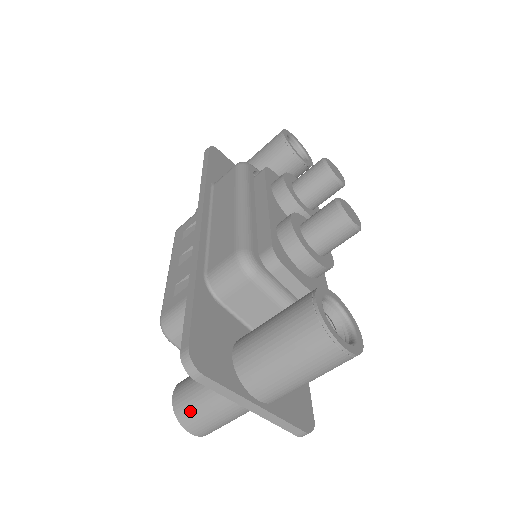
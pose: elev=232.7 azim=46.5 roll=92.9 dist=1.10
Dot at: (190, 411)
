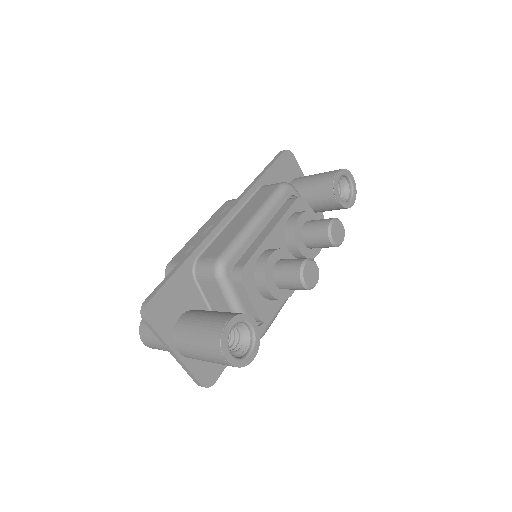
Dot at: (146, 331)
